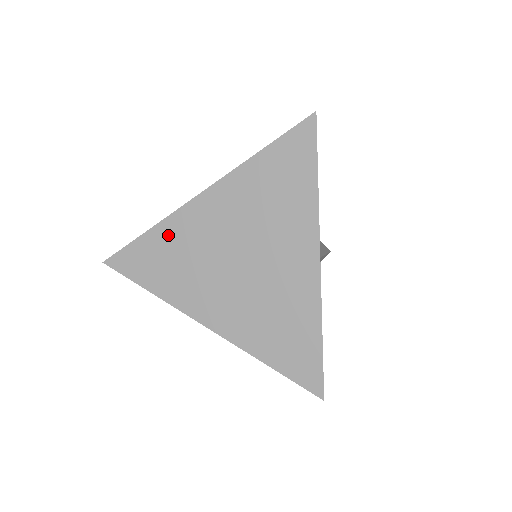
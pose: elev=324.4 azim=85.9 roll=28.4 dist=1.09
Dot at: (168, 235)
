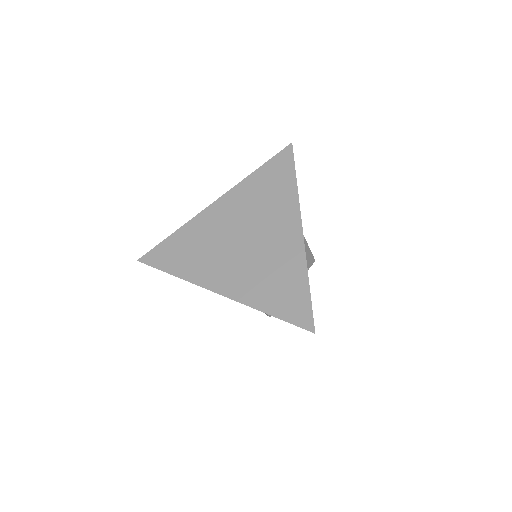
Dot at: (189, 232)
